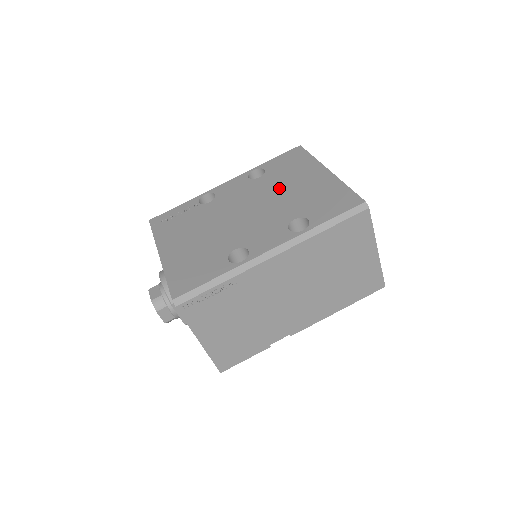
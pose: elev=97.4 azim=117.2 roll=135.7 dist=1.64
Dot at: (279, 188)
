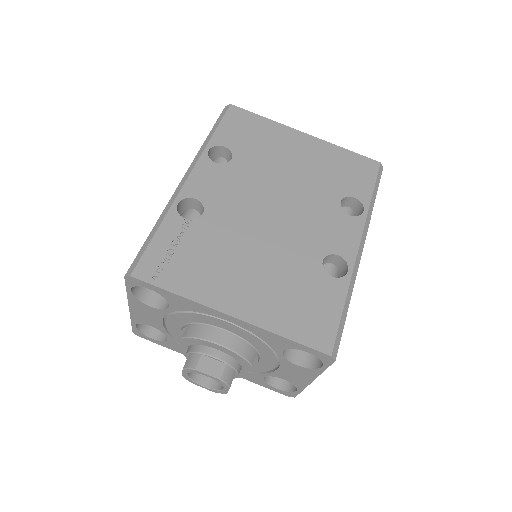
Dot at: (277, 168)
